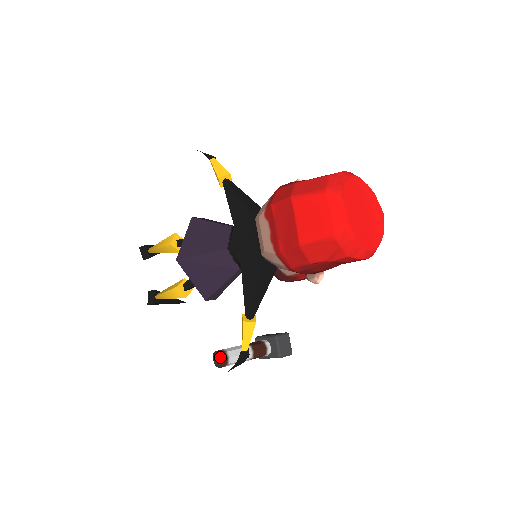
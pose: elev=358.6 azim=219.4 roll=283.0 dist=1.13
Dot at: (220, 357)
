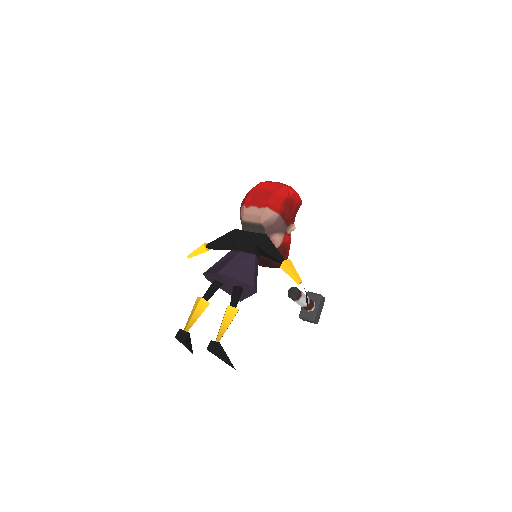
Dot at: (293, 288)
